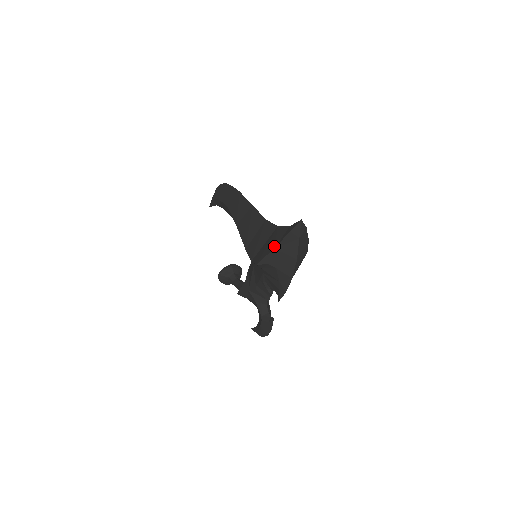
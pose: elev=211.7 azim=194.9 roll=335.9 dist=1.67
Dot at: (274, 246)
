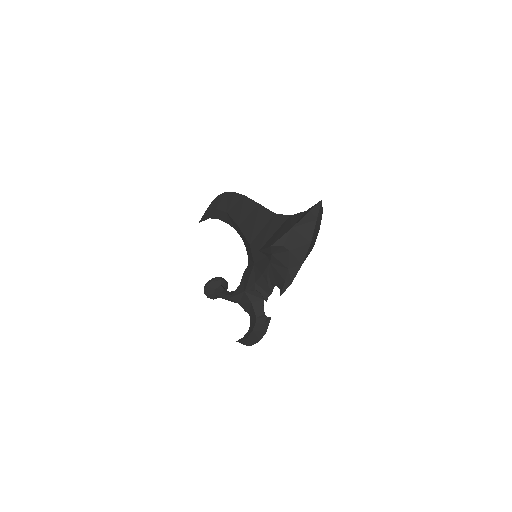
Dot at: (291, 226)
